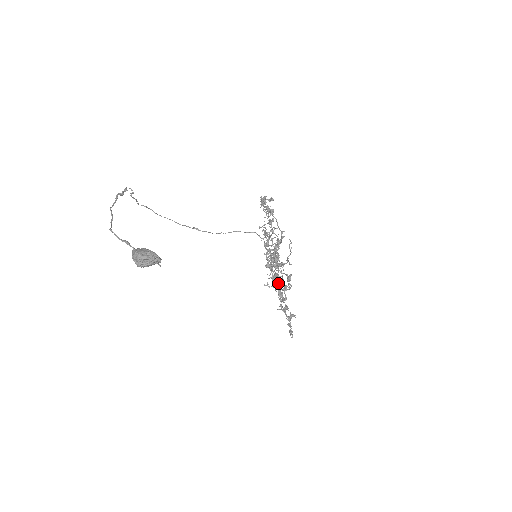
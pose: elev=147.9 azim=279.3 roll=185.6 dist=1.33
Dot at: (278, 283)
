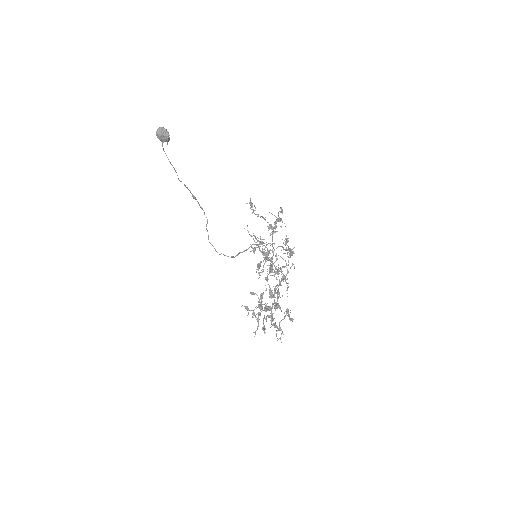
Dot at: (259, 267)
